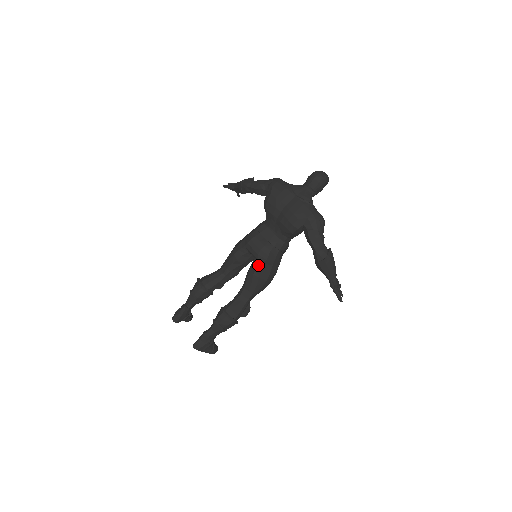
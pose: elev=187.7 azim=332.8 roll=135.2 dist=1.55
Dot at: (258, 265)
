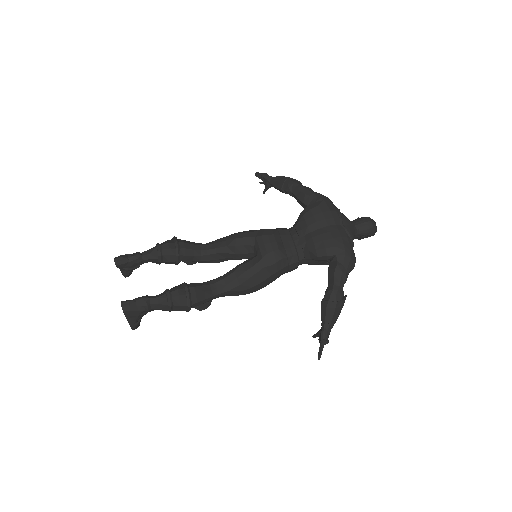
Dot at: (258, 264)
